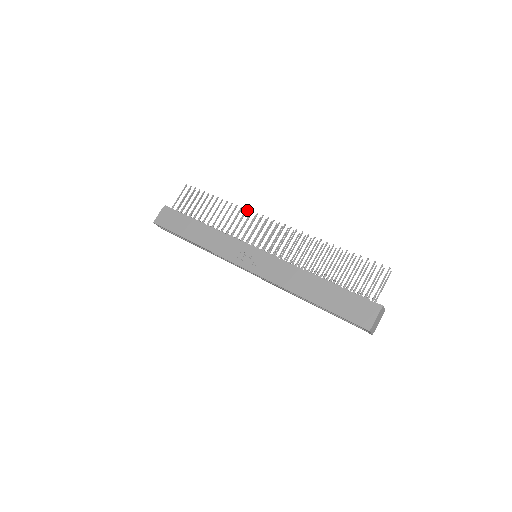
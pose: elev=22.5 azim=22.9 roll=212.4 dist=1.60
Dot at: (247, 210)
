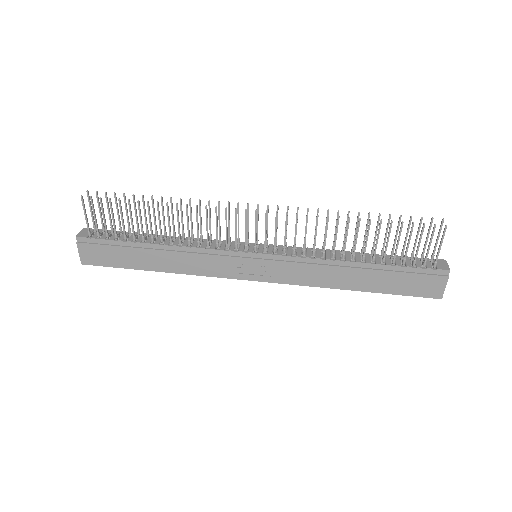
Dot at: (206, 207)
